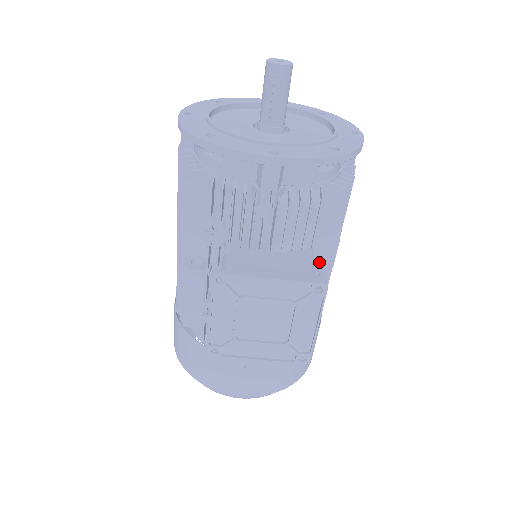
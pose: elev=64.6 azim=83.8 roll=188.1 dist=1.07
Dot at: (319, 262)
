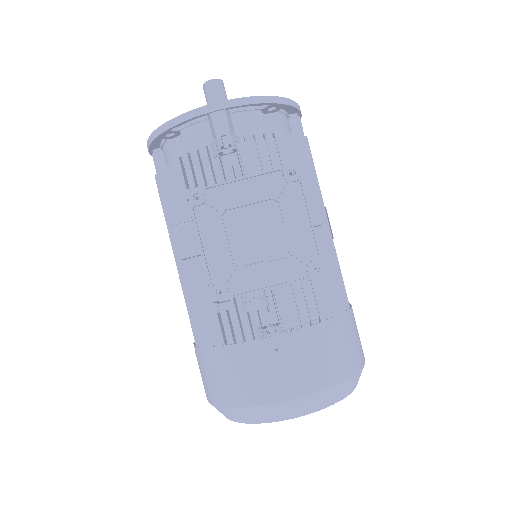
Dot at: occluded
